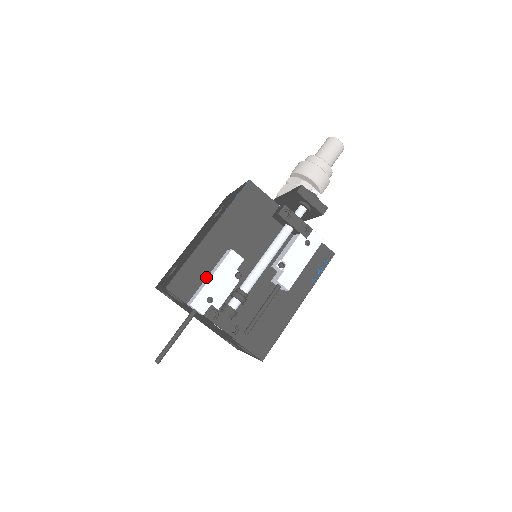
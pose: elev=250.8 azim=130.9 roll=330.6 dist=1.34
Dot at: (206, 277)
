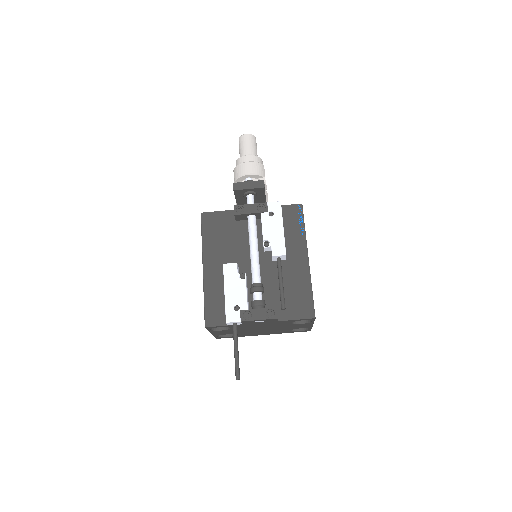
Dot at: occluded
